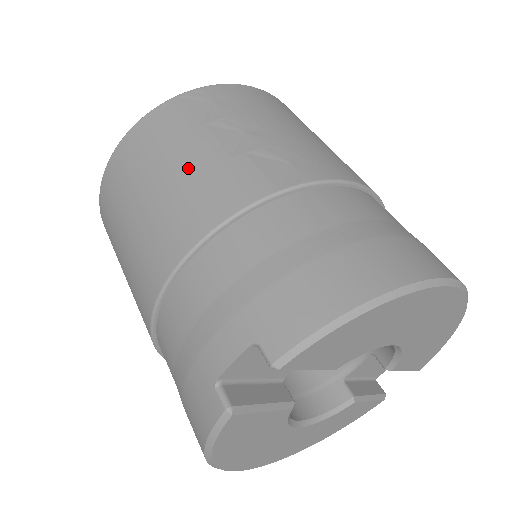
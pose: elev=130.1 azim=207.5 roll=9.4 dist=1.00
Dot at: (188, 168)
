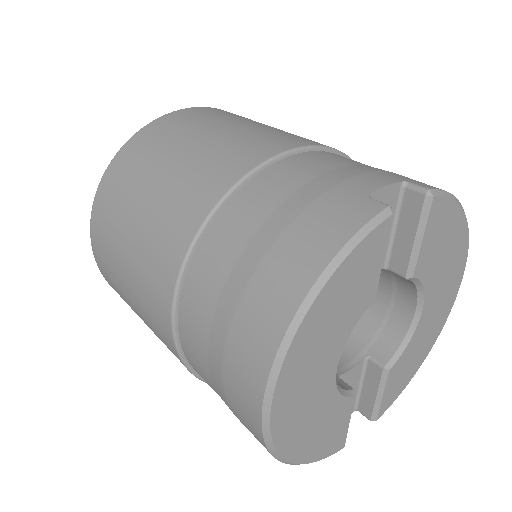
Dot at: (282, 130)
